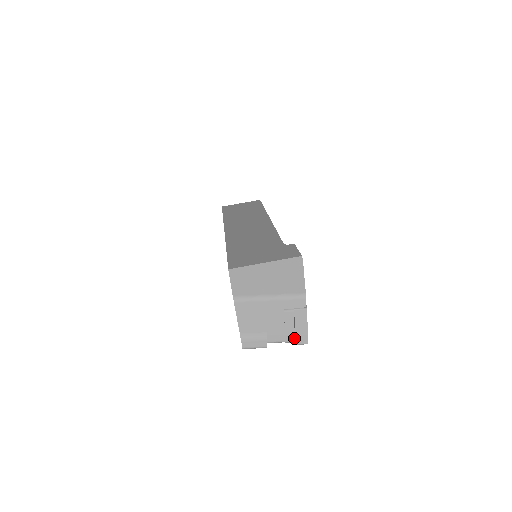
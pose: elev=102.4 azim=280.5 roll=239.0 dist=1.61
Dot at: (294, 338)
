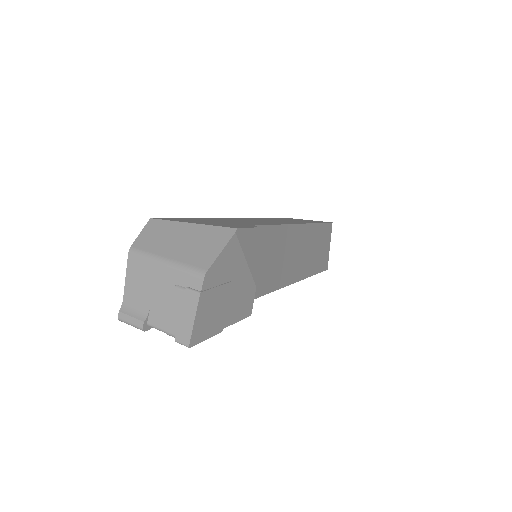
Dot at: (176, 331)
